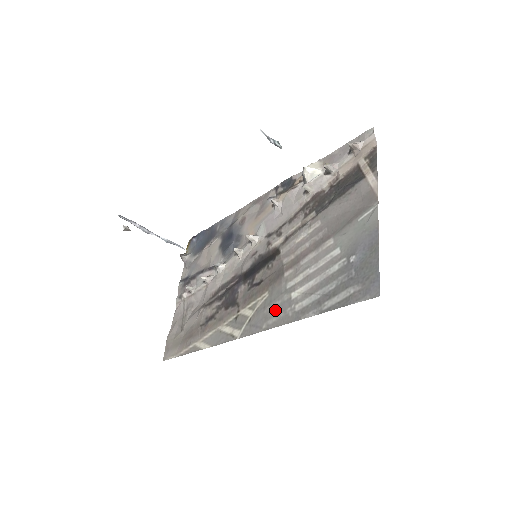
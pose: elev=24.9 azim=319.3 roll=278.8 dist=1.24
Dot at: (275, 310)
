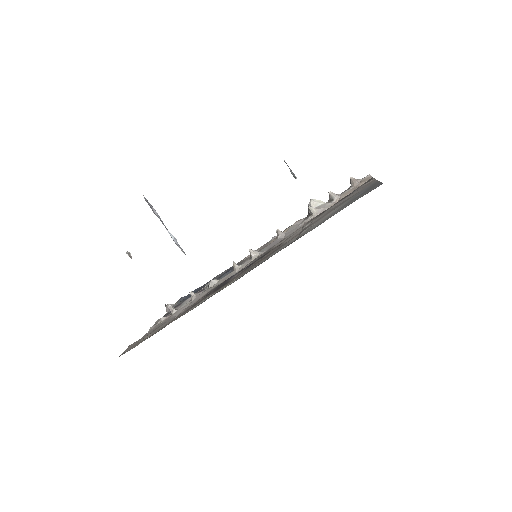
Dot at: (275, 252)
